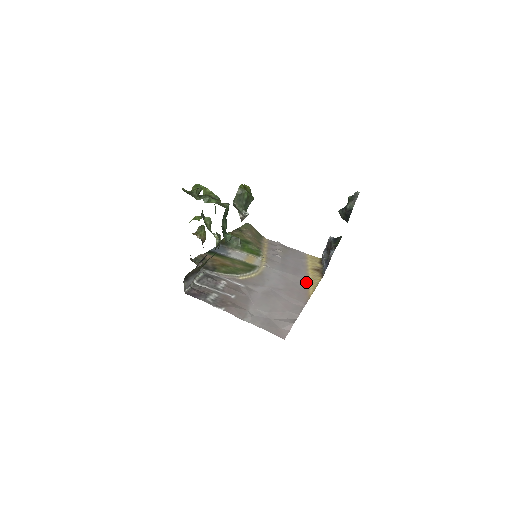
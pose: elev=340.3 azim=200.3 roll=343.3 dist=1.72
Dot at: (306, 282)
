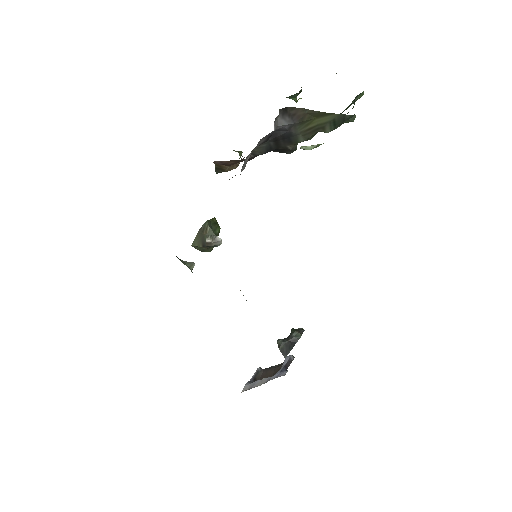
Dot at: occluded
